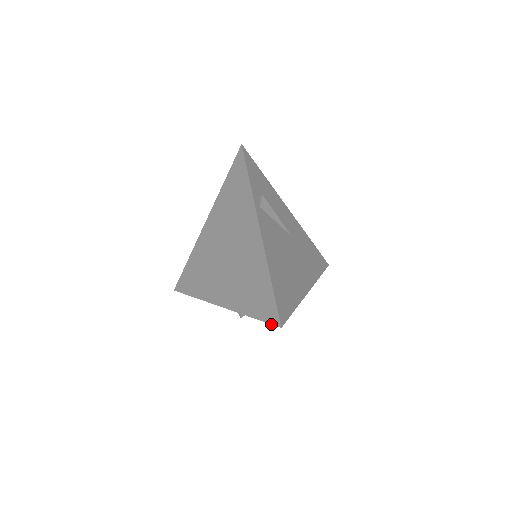
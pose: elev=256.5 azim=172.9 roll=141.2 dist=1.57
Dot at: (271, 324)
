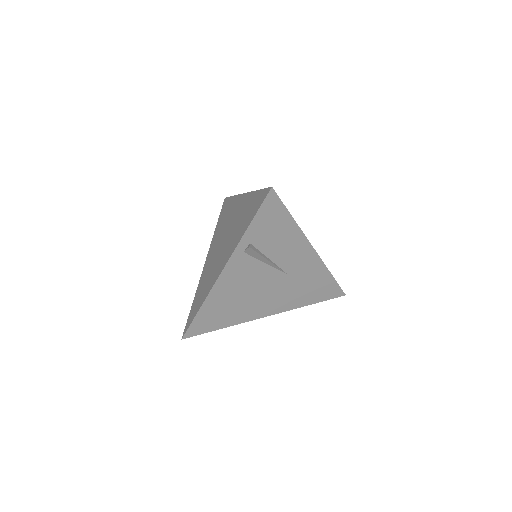
Dot at: (185, 328)
